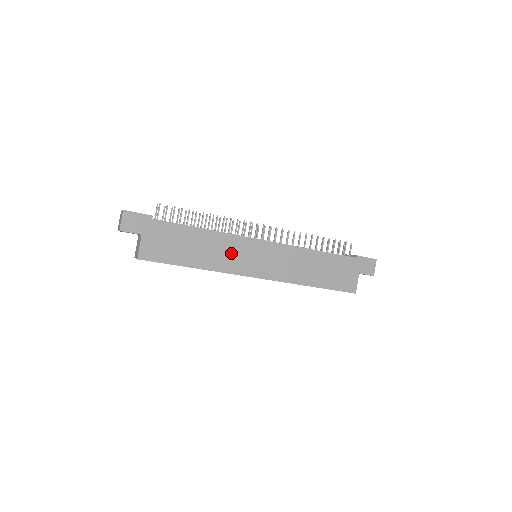
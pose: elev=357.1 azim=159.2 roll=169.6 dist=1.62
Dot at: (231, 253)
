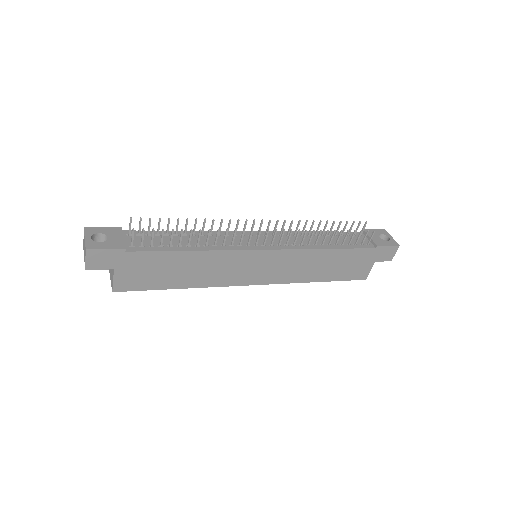
Dot at: (225, 268)
